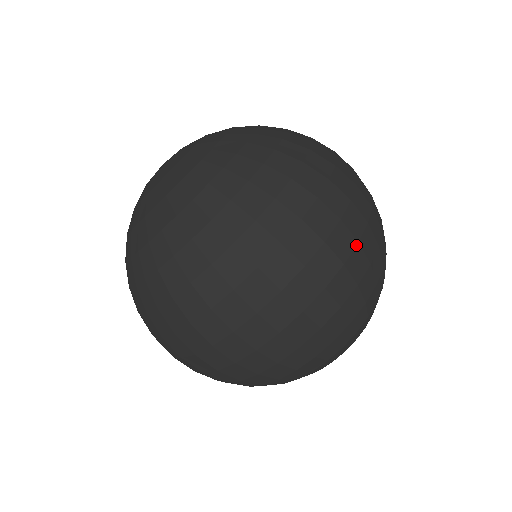
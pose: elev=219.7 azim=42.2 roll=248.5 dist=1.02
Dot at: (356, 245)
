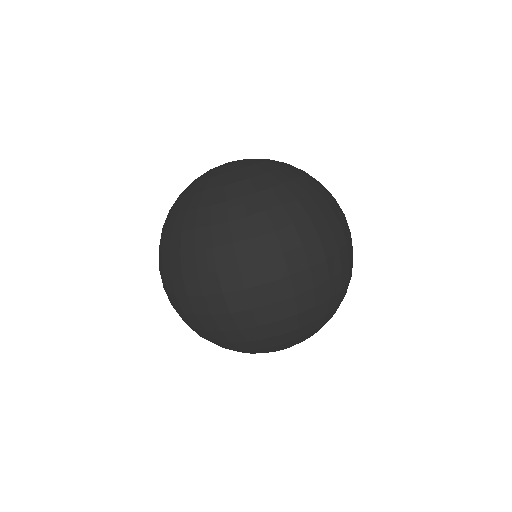
Dot at: (340, 272)
